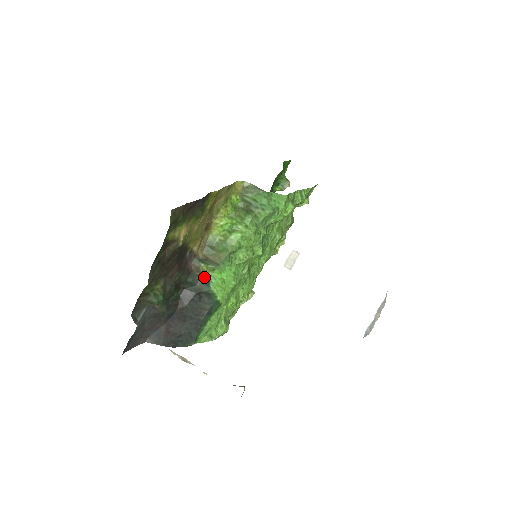
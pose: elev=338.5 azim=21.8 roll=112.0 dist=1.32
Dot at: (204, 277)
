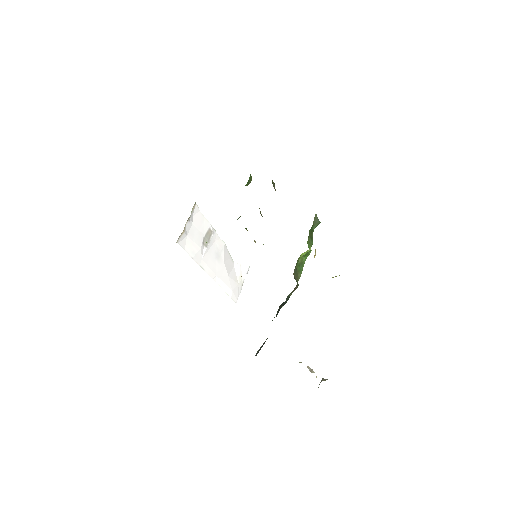
Dot at: (291, 294)
